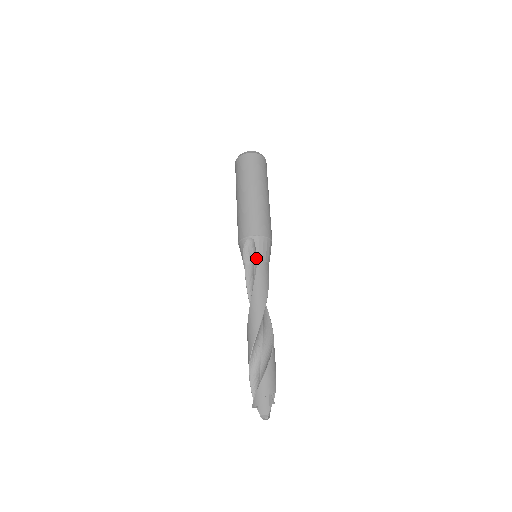
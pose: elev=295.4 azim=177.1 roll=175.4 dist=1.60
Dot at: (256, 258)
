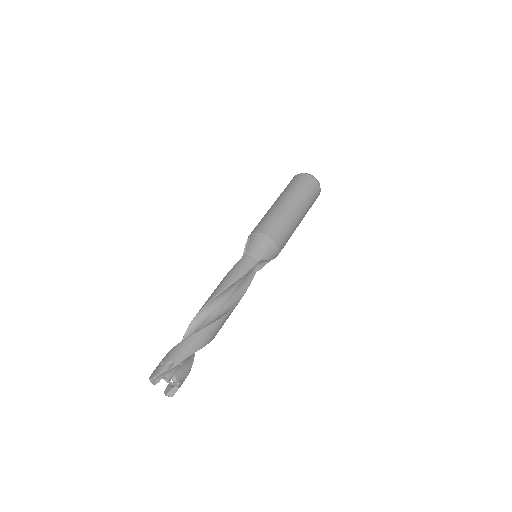
Dot at: occluded
